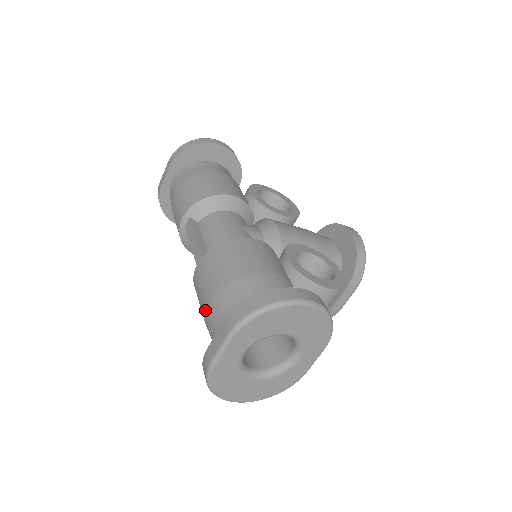
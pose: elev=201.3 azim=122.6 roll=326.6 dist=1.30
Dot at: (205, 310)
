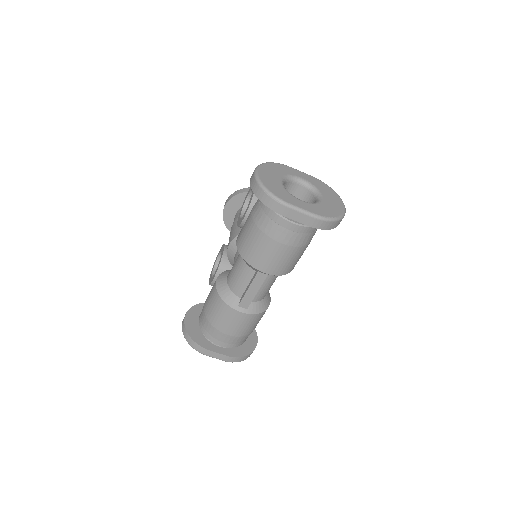
Dot at: (222, 332)
